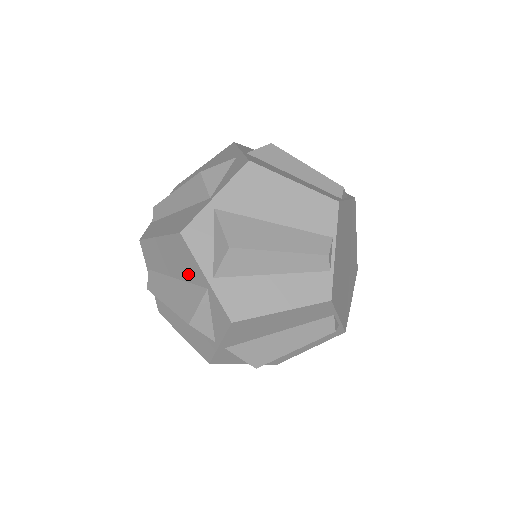
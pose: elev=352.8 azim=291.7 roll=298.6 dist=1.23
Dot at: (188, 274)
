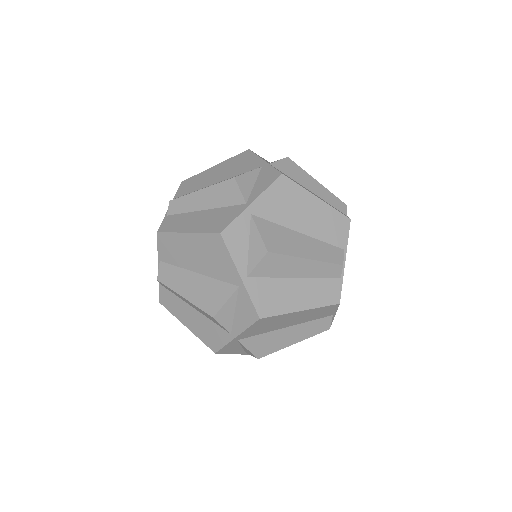
Dot at: (217, 271)
